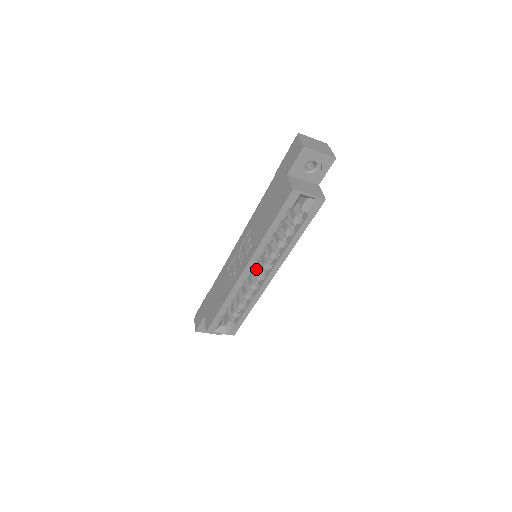
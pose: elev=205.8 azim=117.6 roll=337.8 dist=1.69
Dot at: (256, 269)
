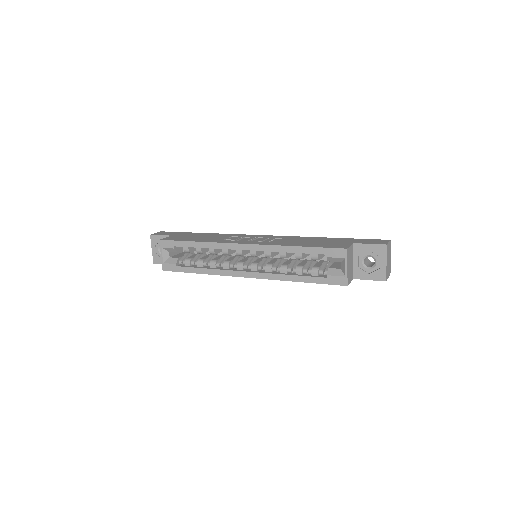
Dot at: (245, 260)
